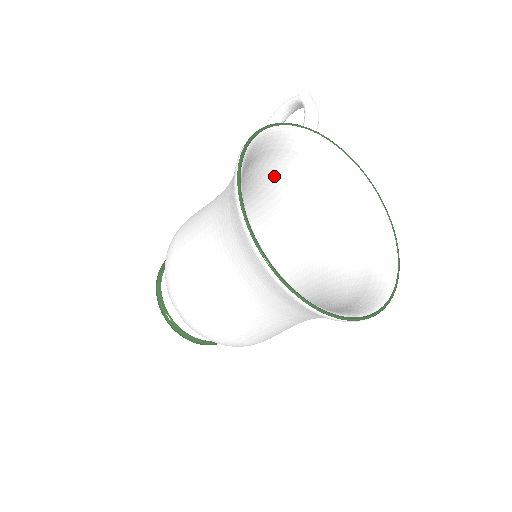
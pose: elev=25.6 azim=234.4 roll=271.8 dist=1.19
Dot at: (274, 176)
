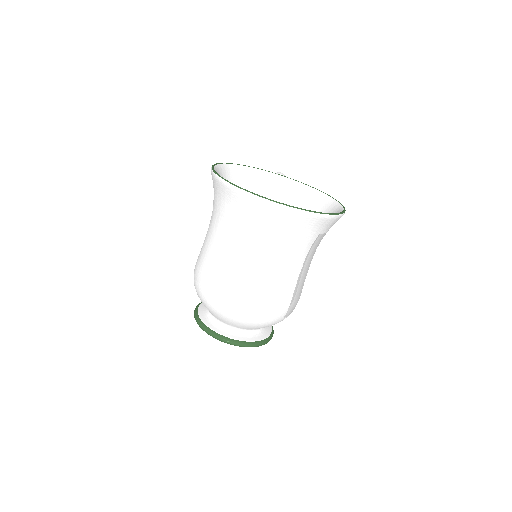
Dot at: occluded
